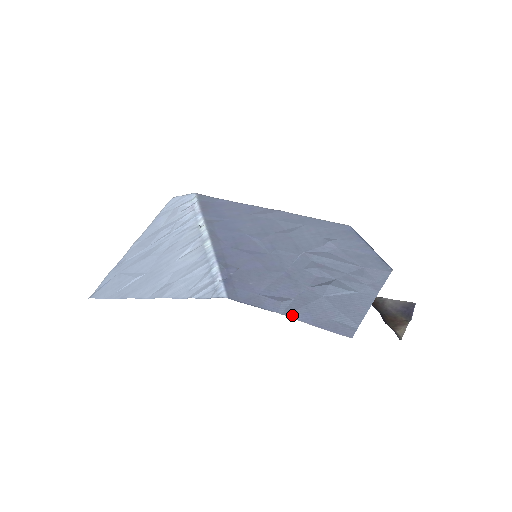
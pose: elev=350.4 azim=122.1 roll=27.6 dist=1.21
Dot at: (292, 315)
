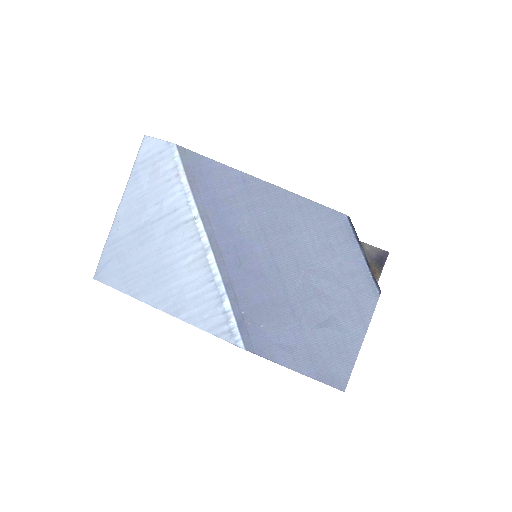
Dot at: (300, 370)
